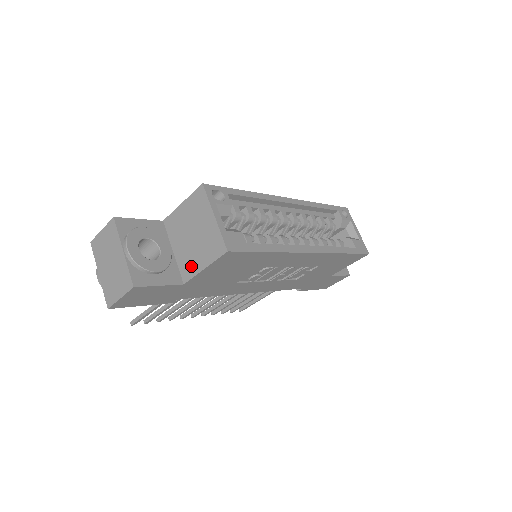
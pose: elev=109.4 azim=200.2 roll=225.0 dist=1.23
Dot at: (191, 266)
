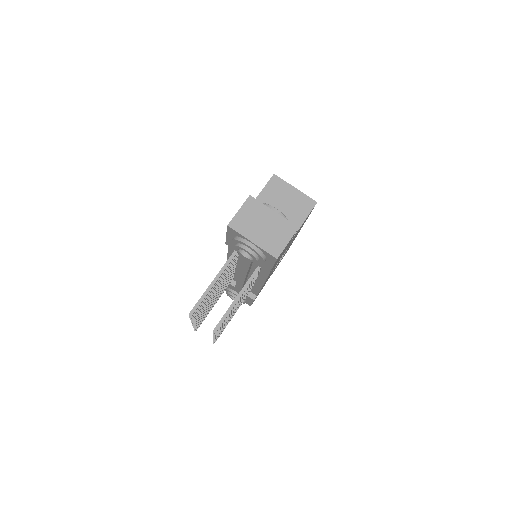
Dot at: occluded
